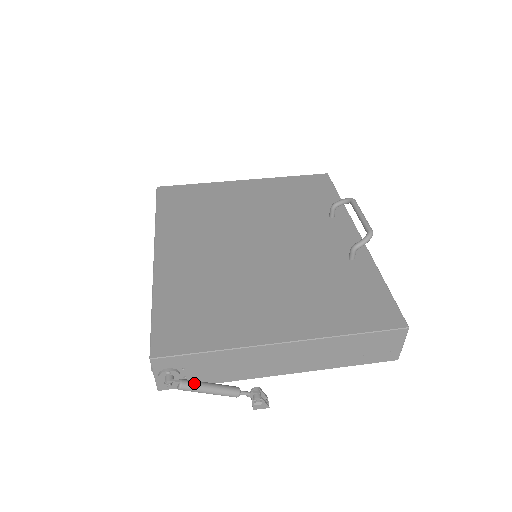
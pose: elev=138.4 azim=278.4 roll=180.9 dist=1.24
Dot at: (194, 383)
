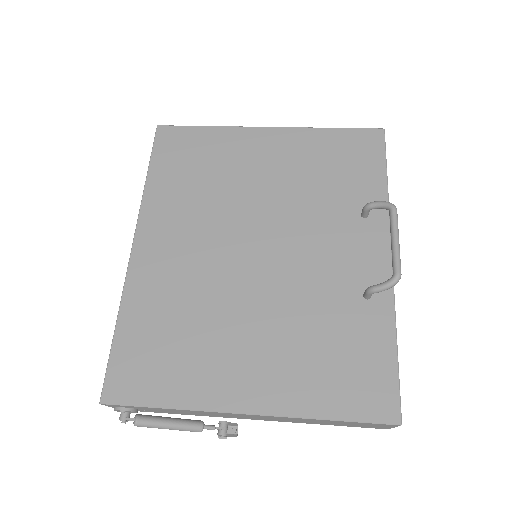
Dot at: (151, 422)
